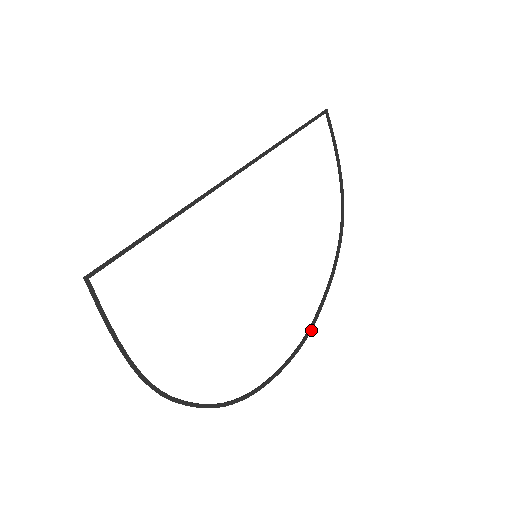
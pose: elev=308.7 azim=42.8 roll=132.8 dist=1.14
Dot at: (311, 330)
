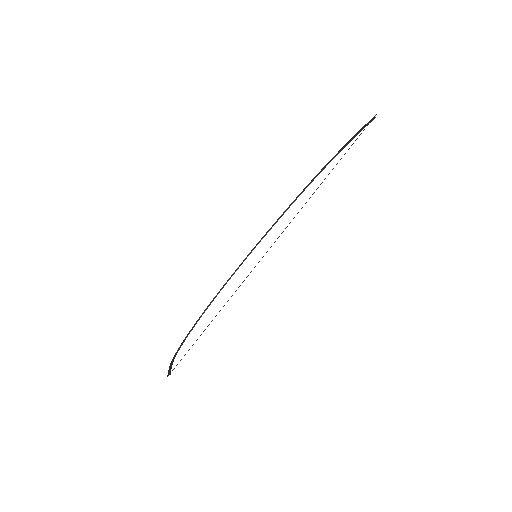
Dot at: occluded
